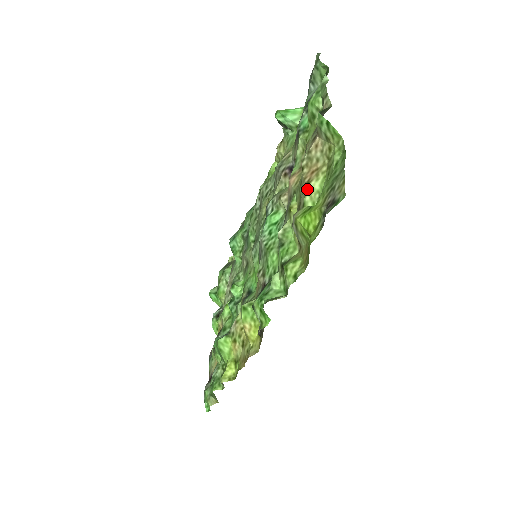
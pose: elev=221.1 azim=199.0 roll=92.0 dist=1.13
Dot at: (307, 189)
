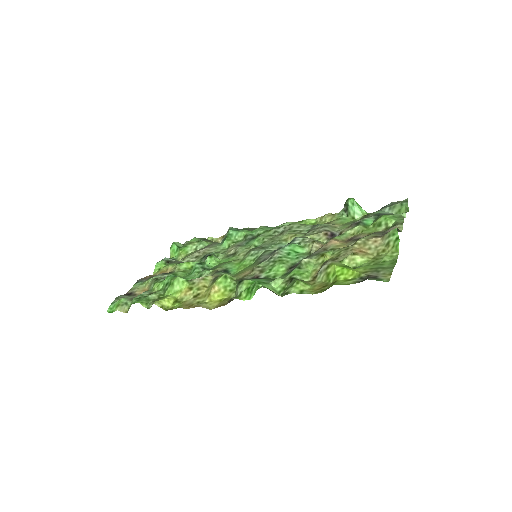
Dot at: (351, 256)
